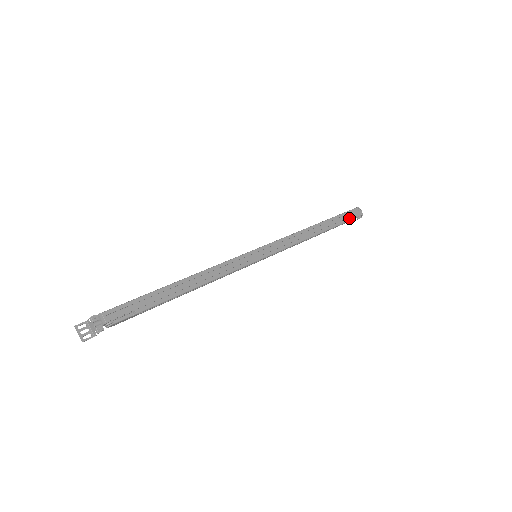
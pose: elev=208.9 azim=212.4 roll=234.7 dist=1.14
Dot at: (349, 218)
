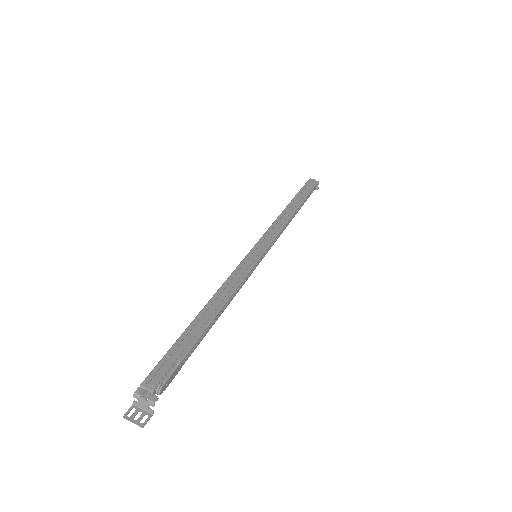
Dot at: (310, 189)
